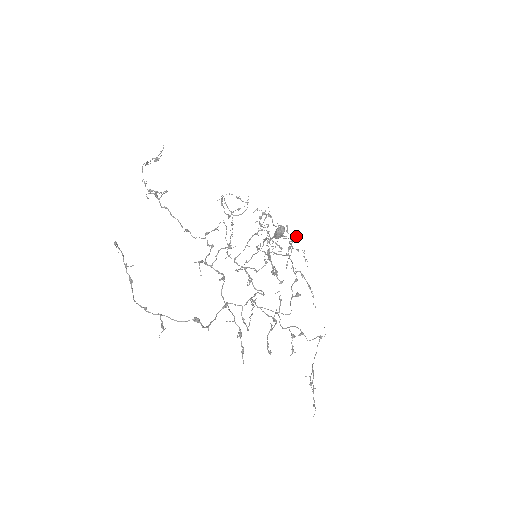
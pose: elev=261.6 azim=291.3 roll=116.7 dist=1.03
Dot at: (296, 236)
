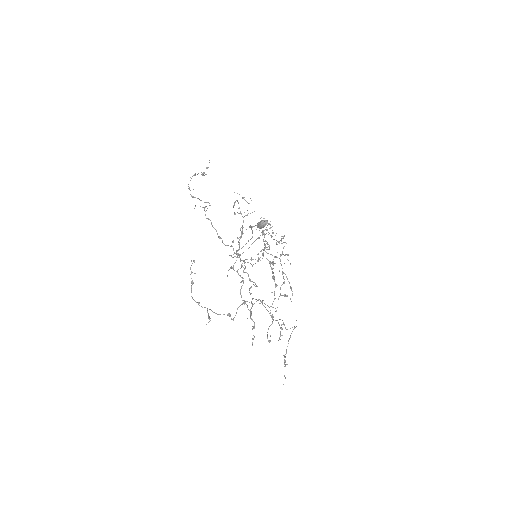
Dot at: occluded
